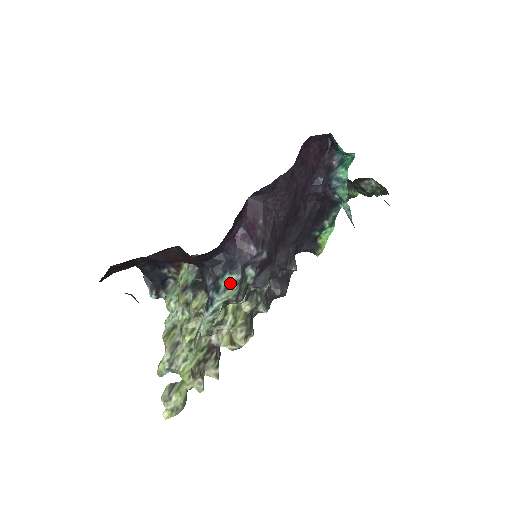
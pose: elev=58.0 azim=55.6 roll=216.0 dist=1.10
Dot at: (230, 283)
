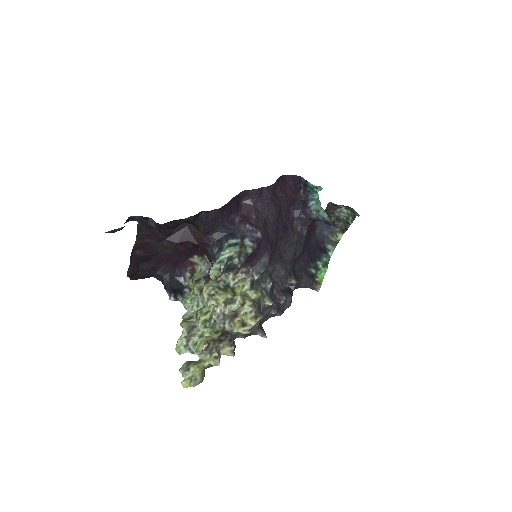
Dot at: (232, 244)
